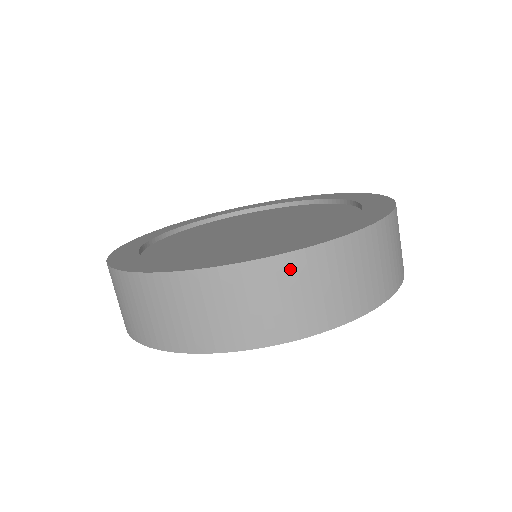
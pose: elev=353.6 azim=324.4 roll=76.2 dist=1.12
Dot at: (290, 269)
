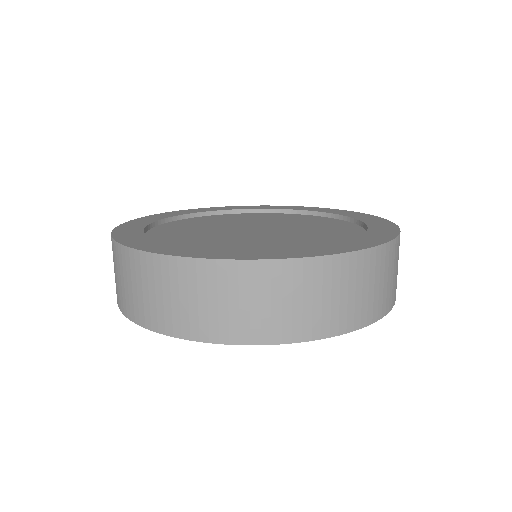
Dot at: (397, 249)
